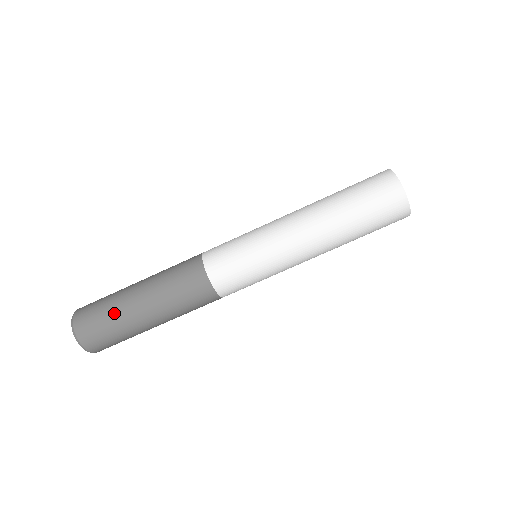
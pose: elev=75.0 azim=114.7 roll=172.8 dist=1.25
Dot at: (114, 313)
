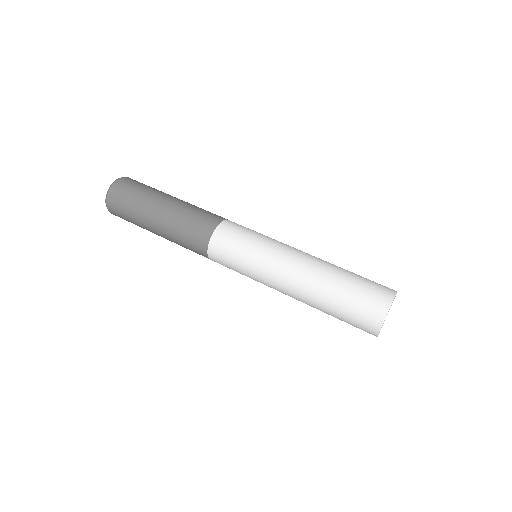
Dot at: (146, 193)
